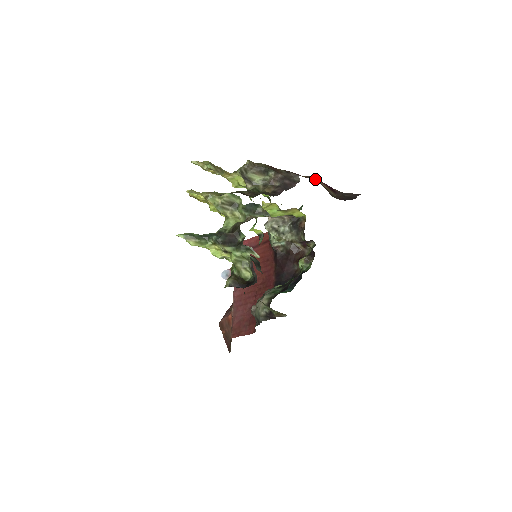
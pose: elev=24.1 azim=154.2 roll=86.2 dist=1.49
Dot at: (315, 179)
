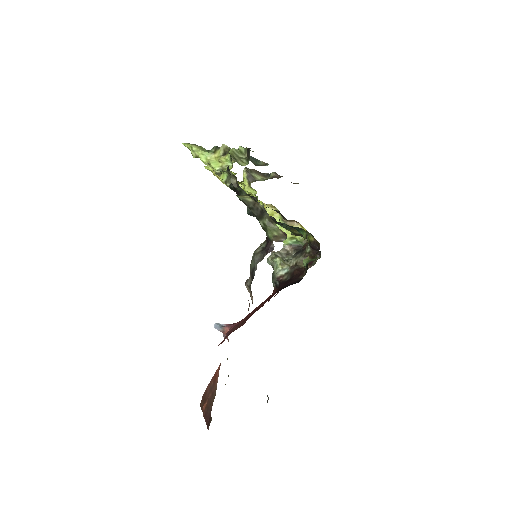
Dot at: occluded
